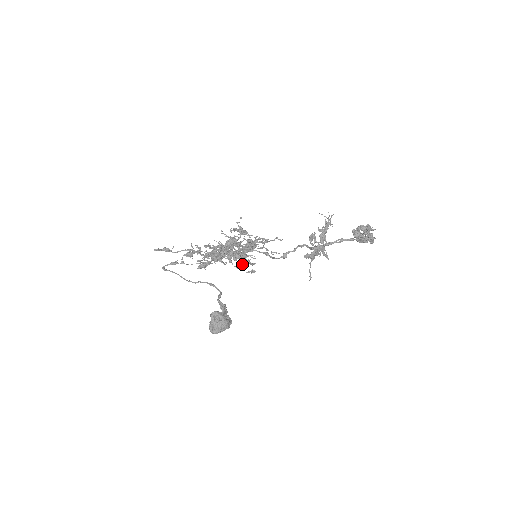
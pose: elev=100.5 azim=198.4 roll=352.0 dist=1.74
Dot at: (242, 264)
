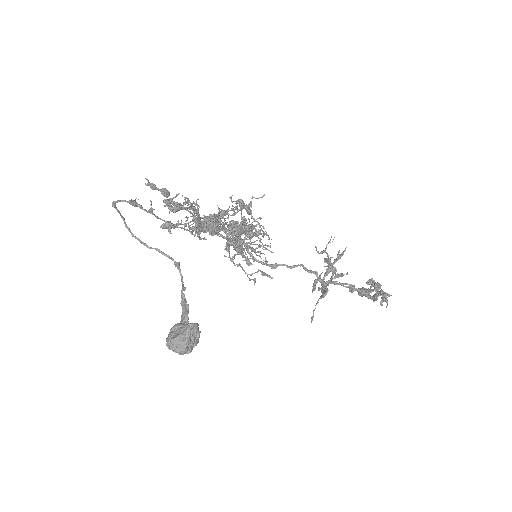
Dot at: (233, 257)
